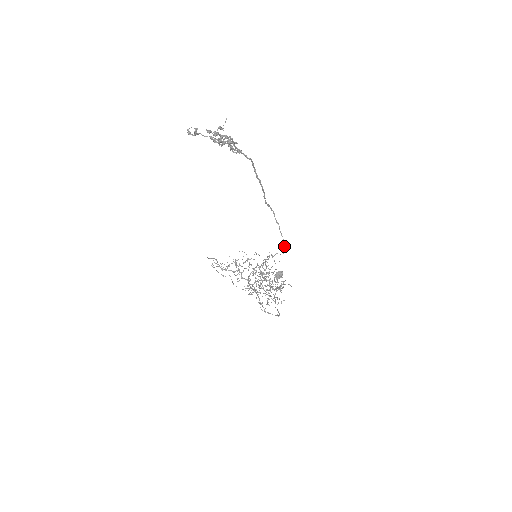
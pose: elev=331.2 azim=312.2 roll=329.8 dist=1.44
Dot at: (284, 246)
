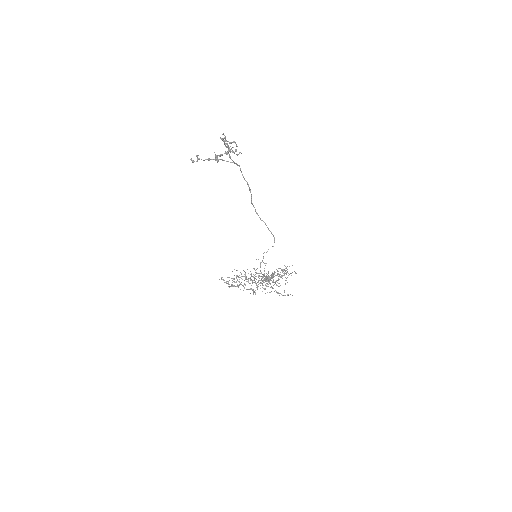
Dot at: occluded
